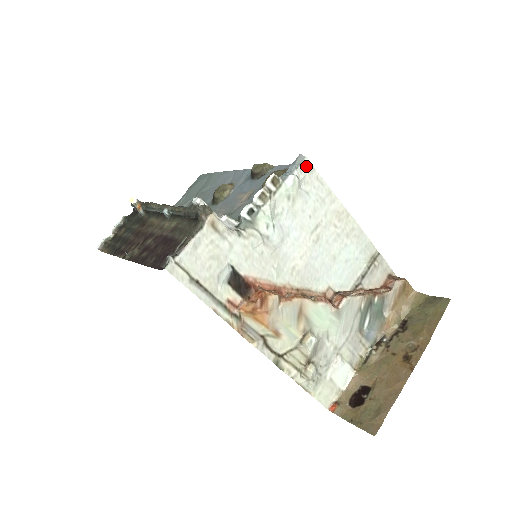
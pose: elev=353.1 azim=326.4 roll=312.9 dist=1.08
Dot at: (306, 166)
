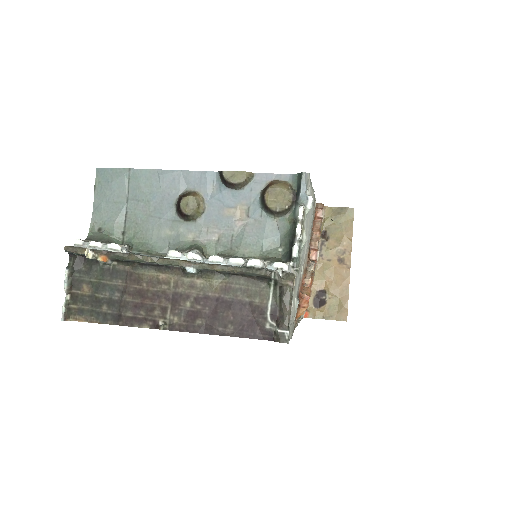
Dot at: (309, 180)
